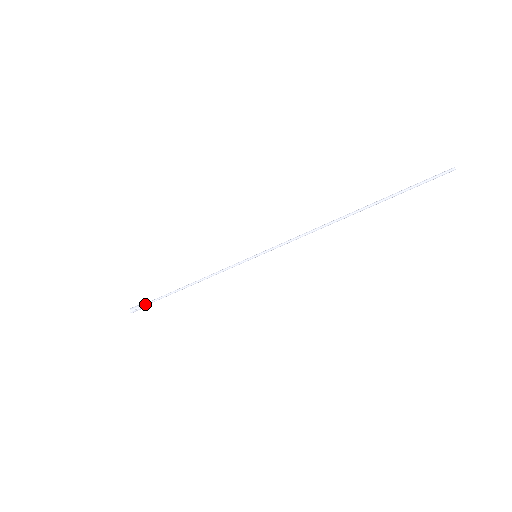
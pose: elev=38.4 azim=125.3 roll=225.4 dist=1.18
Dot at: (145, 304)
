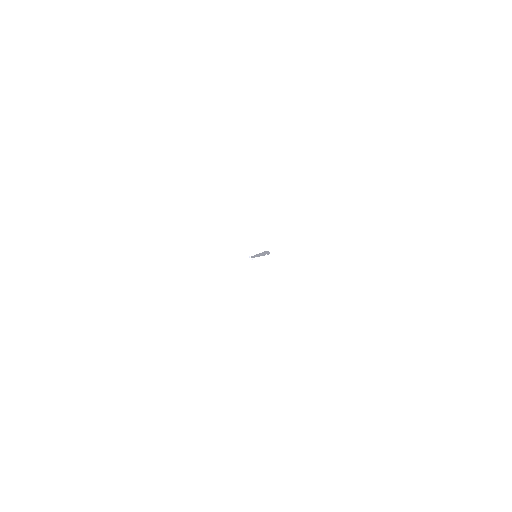
Dot at: occluded
